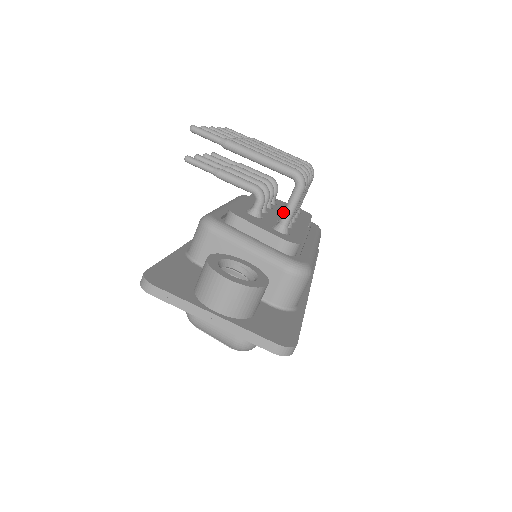
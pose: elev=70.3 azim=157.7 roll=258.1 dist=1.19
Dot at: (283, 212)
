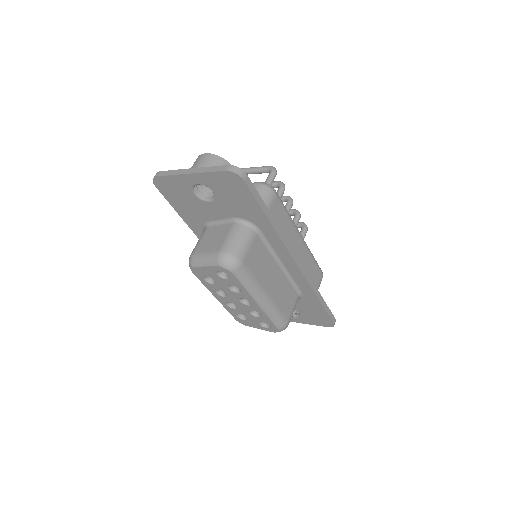
Dot at: occluded
